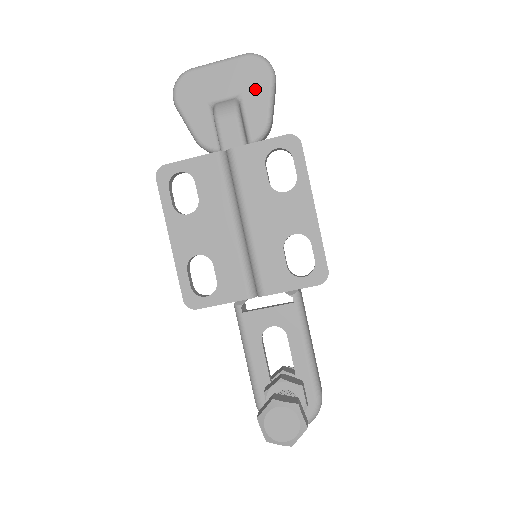
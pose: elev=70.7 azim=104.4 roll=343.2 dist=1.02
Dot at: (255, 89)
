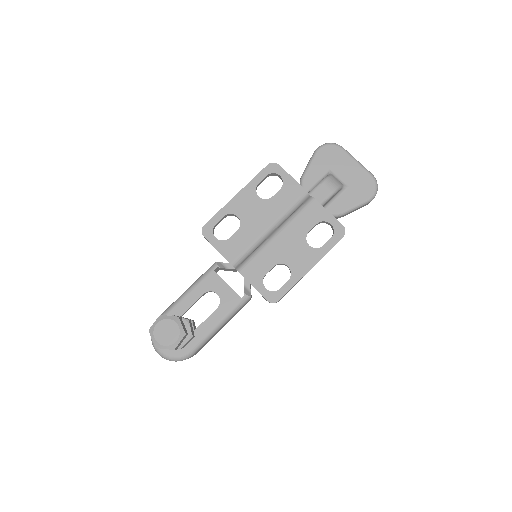
Dot at: (356, 193)
